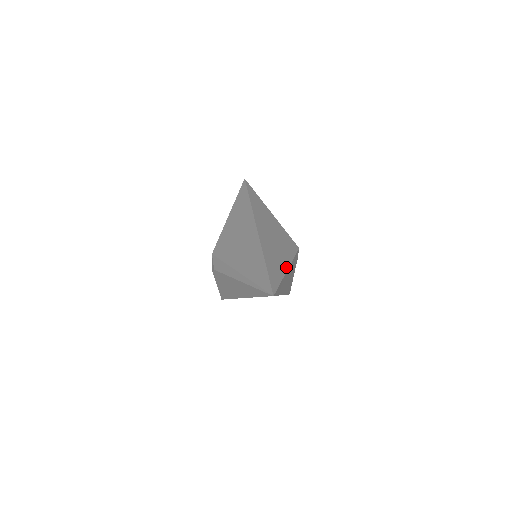
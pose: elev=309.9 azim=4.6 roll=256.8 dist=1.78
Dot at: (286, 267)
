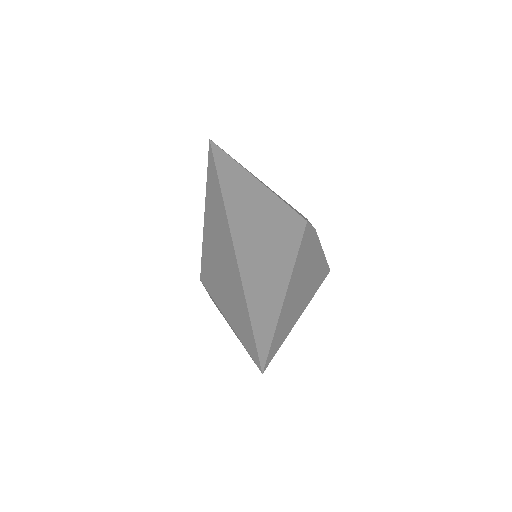
Dot at: (284, 284)
